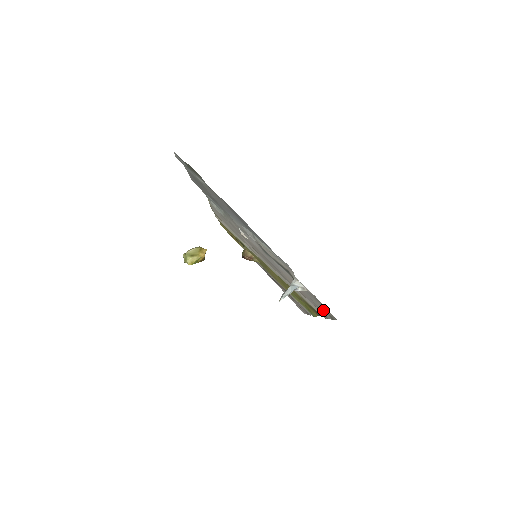
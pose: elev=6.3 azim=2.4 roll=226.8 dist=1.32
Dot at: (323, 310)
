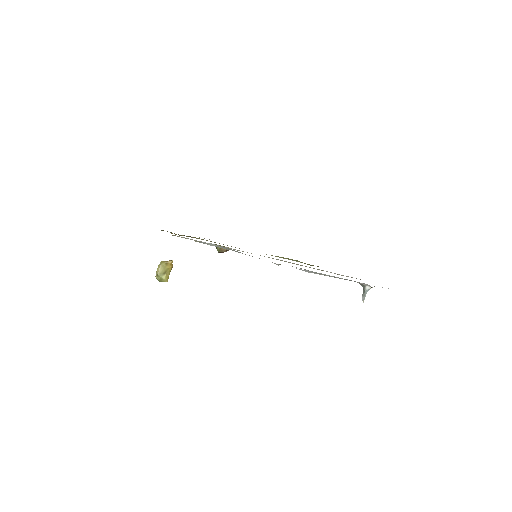
Dot at: occluded
